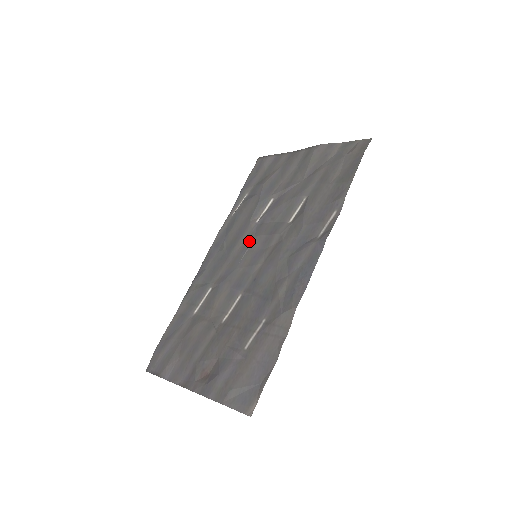
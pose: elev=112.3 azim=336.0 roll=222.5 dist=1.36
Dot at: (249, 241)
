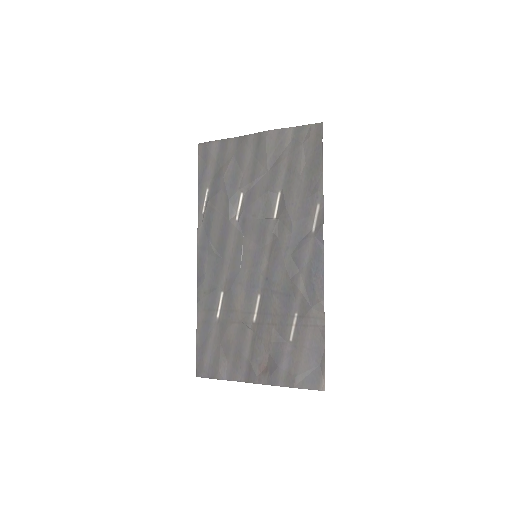
Dot at: (240, 241)
